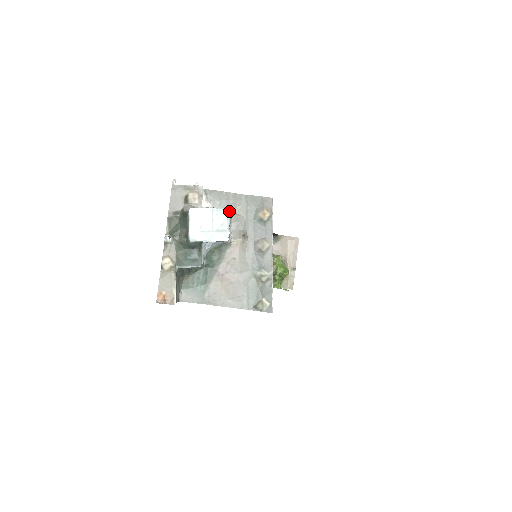
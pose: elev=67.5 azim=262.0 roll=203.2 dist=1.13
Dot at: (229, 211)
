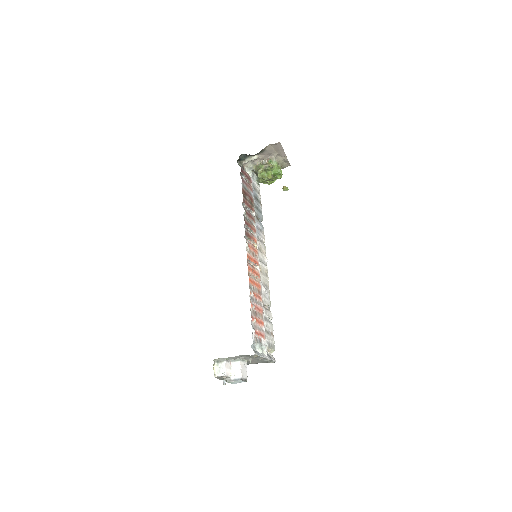
Dot at: (241, 378)
